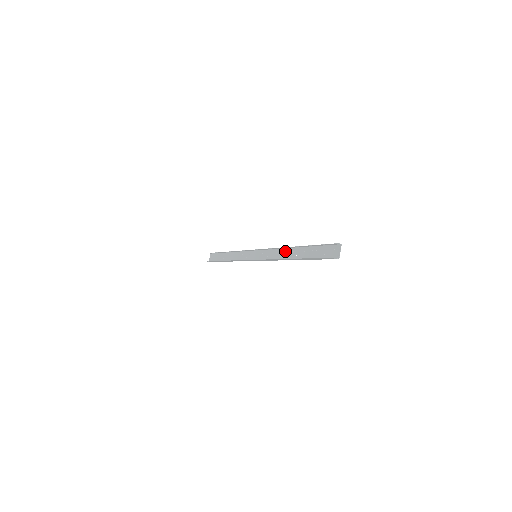
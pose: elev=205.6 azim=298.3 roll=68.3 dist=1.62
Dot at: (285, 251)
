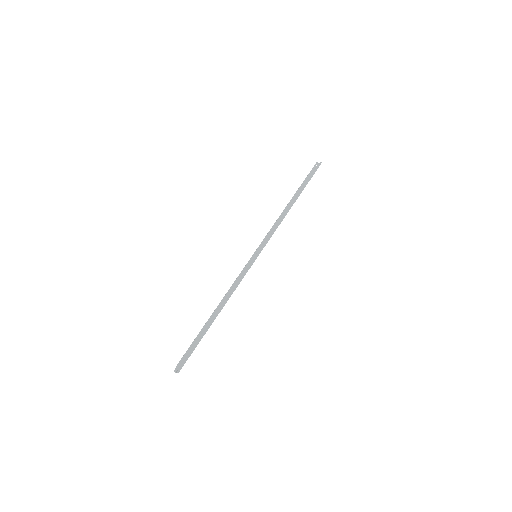
Dot at: occluded
